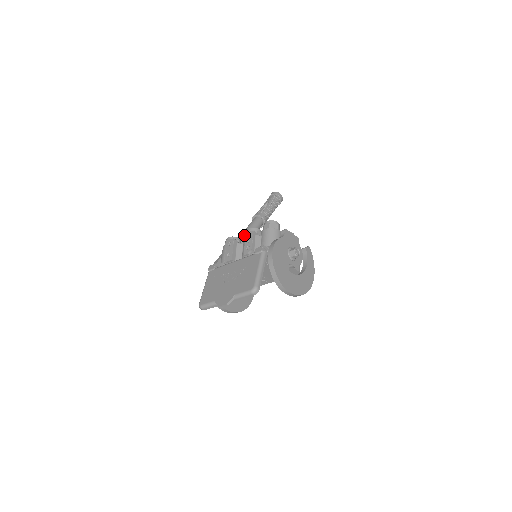
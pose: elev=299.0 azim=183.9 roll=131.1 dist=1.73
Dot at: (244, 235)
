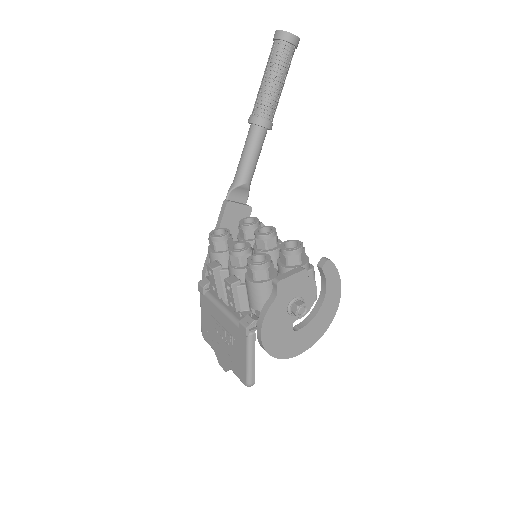
Dot at: (238, 183)
